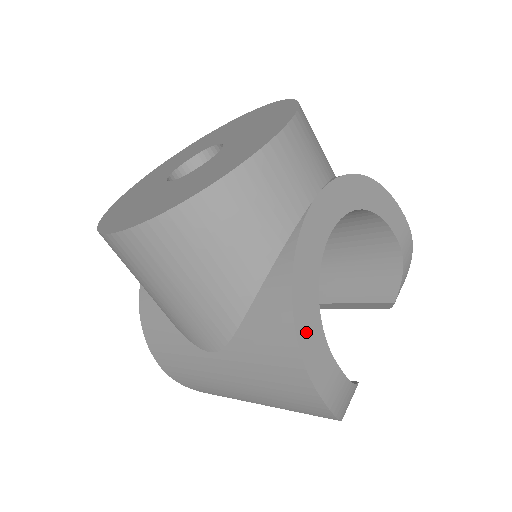
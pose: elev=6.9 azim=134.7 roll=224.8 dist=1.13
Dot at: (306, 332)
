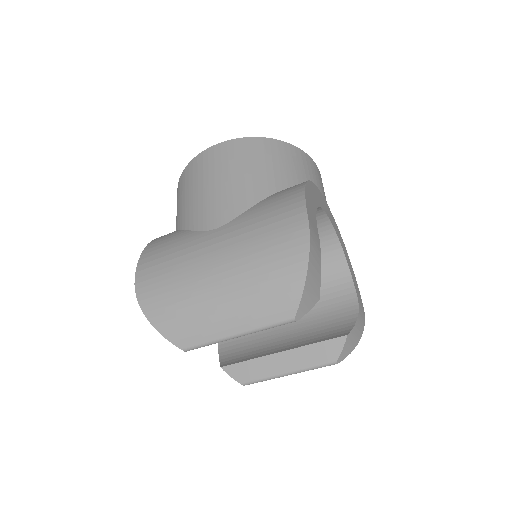
Dot at: (309, 197)
